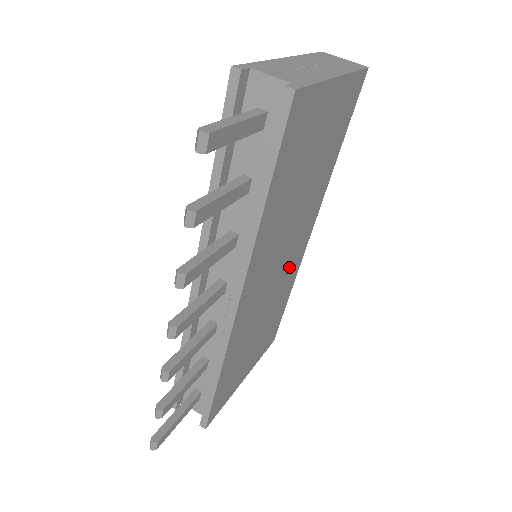
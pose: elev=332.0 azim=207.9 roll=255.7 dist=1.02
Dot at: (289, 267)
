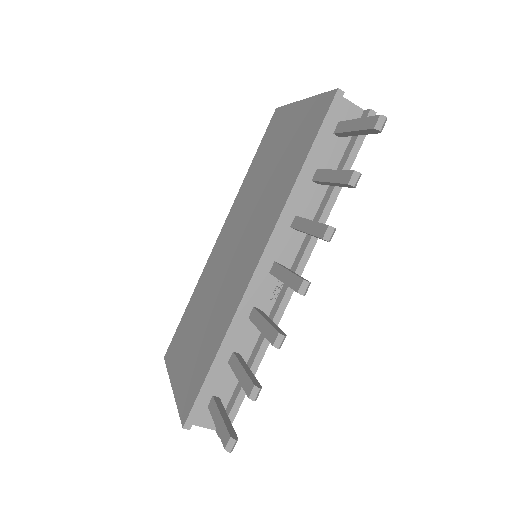
Dot at: occluded
